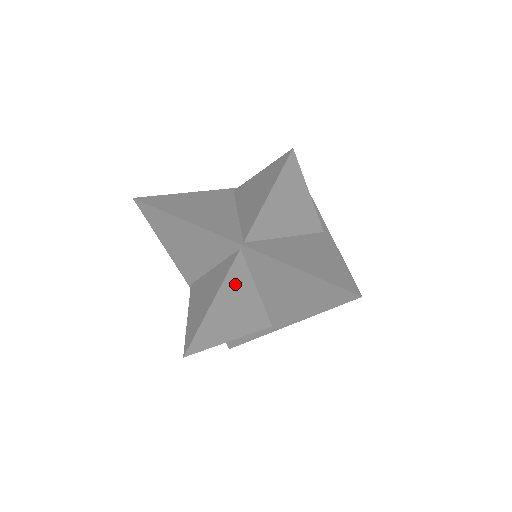
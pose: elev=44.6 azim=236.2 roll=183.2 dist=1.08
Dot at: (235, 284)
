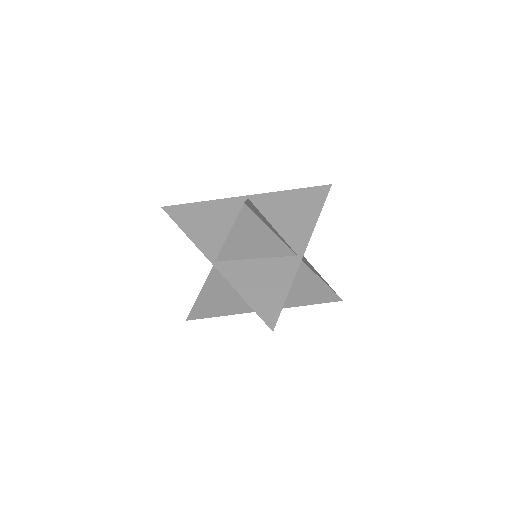
Dot at: (255, 208)
